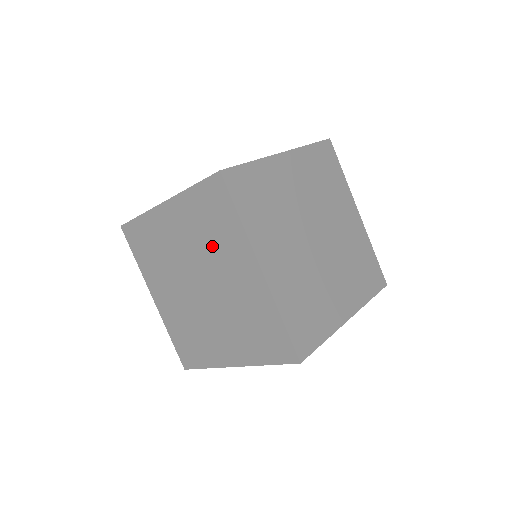
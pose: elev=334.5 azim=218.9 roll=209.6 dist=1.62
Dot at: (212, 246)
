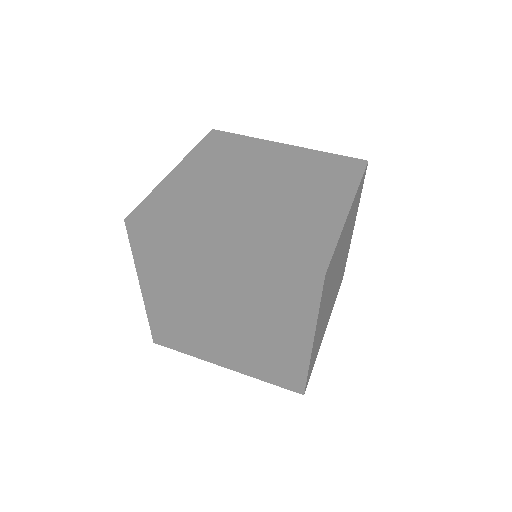
Dot at: (265, 306)
